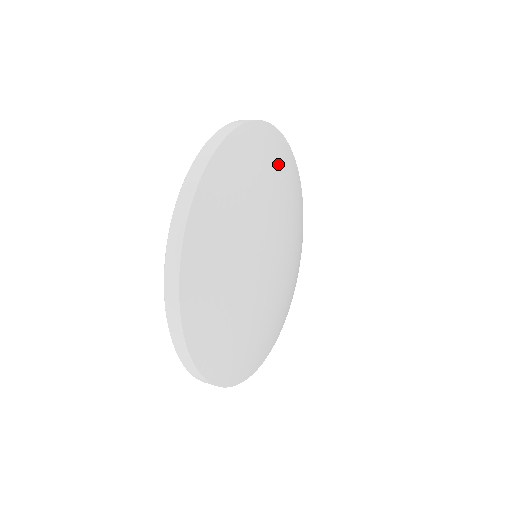
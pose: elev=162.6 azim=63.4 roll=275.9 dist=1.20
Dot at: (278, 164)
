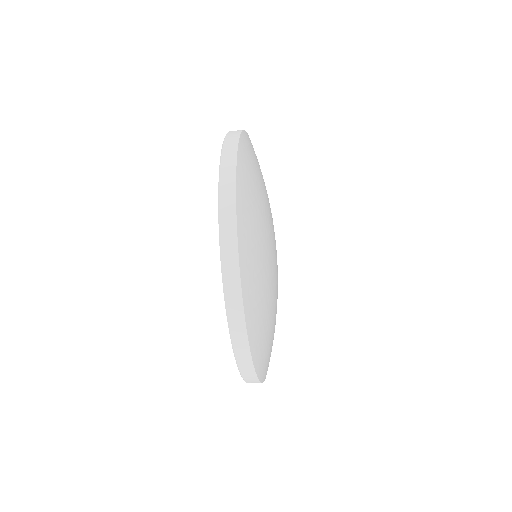
Dot at: occluded
